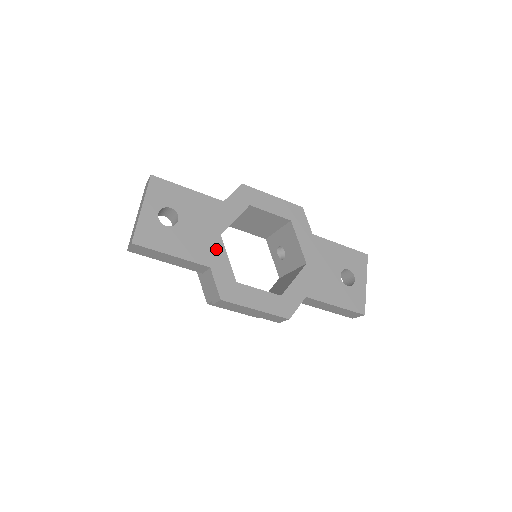
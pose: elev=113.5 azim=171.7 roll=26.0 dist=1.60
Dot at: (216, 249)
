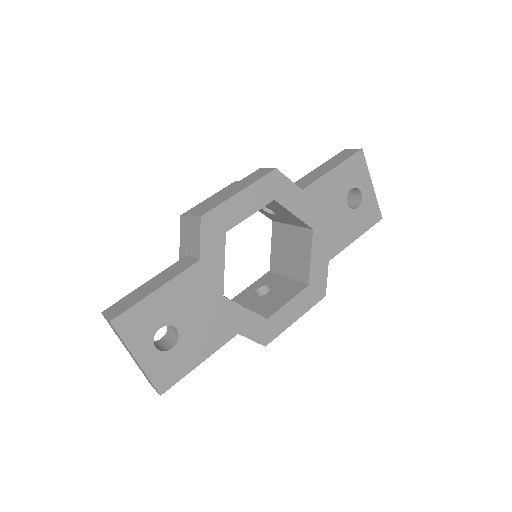
Dot at: (230, 313)
